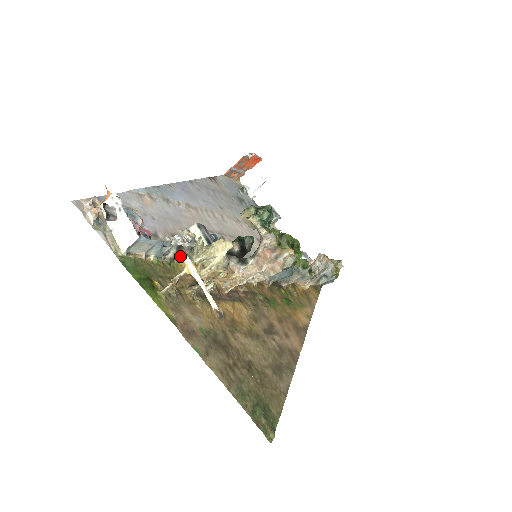
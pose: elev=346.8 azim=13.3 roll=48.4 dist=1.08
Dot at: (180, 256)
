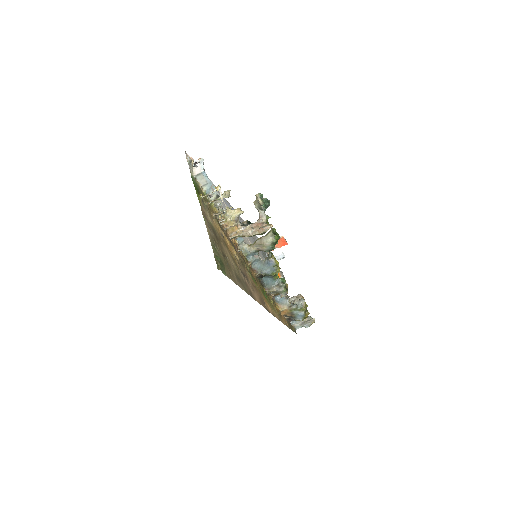
Dot at: occluded
